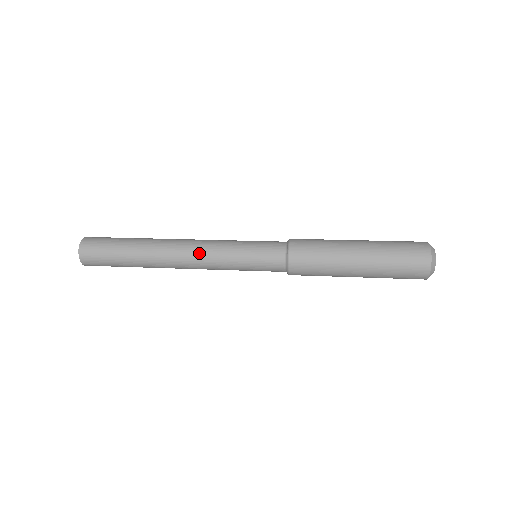
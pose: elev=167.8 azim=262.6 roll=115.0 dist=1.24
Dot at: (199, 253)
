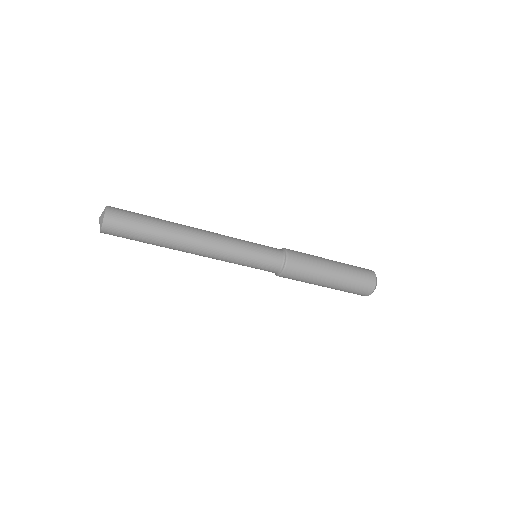
Dot at: (218, 237)
